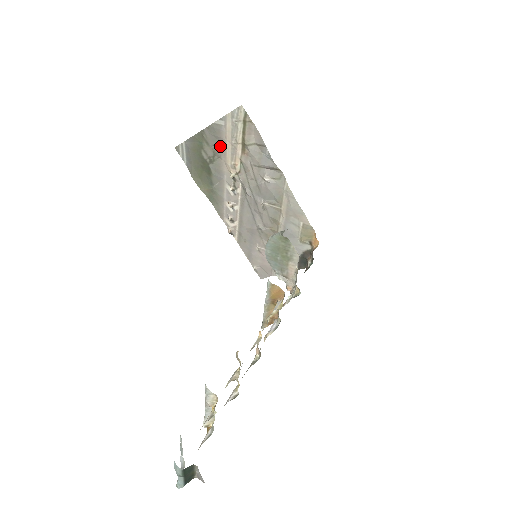
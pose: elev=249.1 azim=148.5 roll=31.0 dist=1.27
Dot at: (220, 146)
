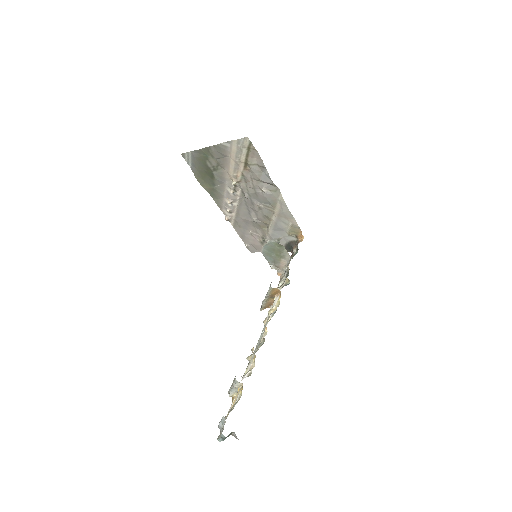
Dot at: (224, 160)
